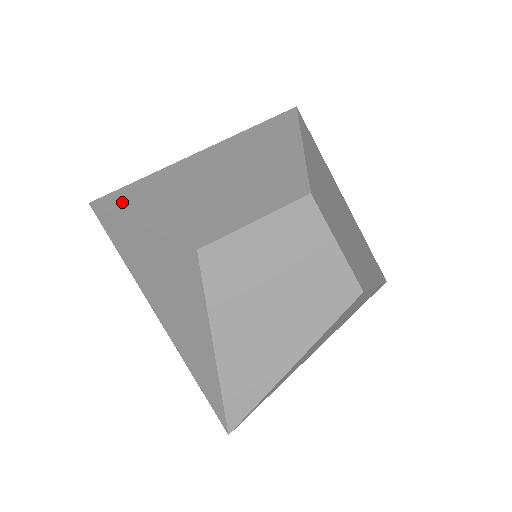
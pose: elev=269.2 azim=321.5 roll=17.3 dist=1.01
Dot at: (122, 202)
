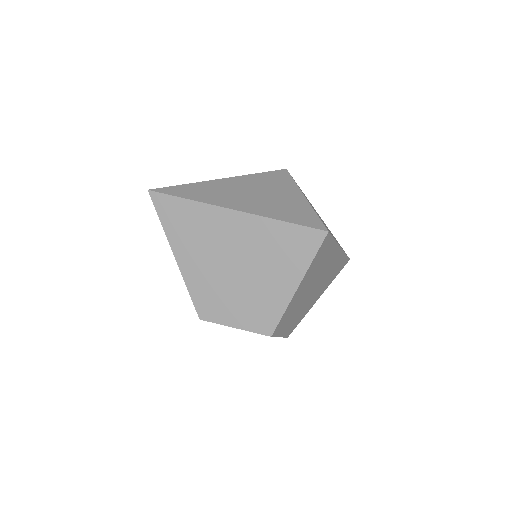
Dot at: (171, 219)
